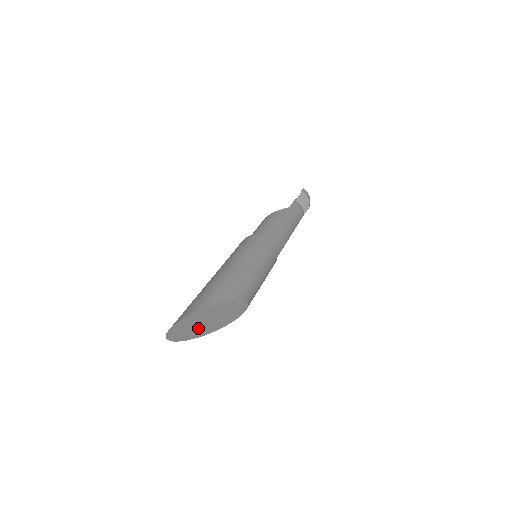
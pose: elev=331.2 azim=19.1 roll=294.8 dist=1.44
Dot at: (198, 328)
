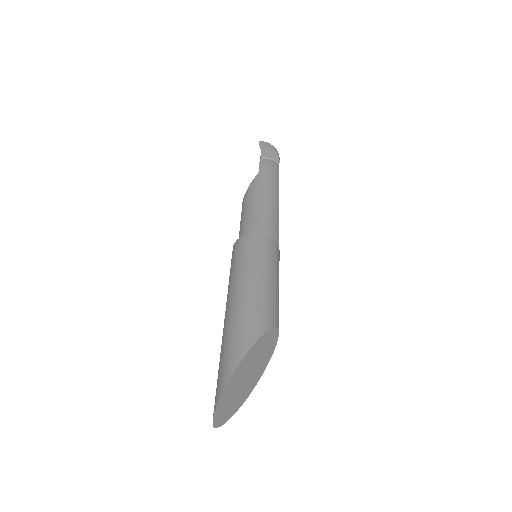
Dot at: (242, 389)
